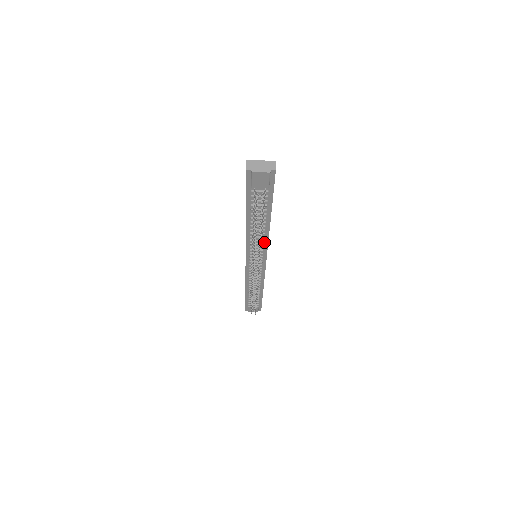
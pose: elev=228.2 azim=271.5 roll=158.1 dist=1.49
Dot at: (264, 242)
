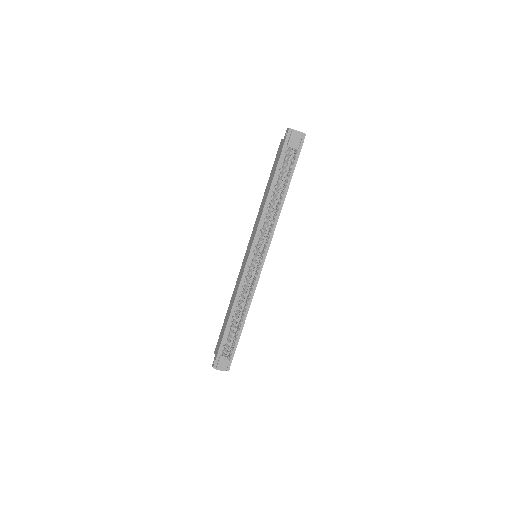
Dot at: occluded
